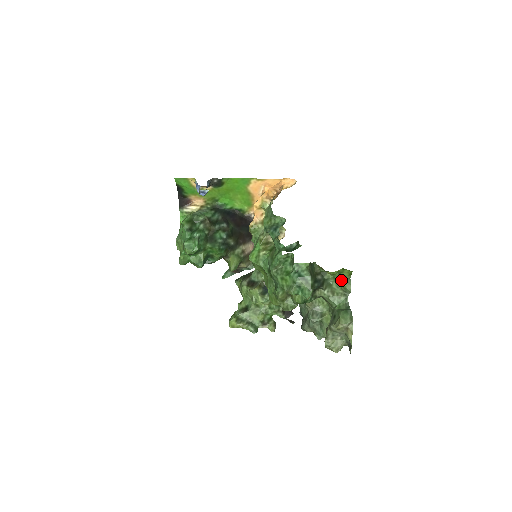
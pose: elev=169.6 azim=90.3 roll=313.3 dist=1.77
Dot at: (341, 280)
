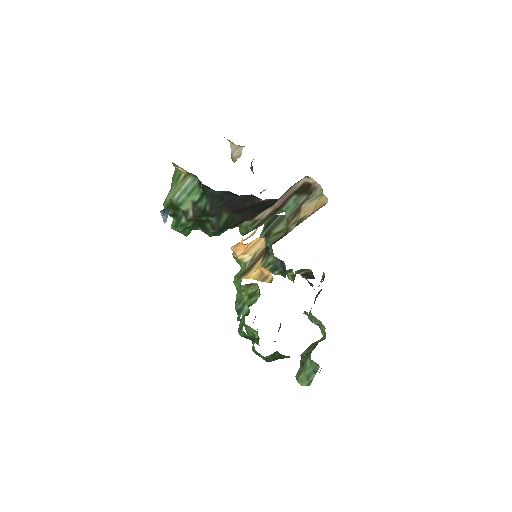
Dot at: occluded
